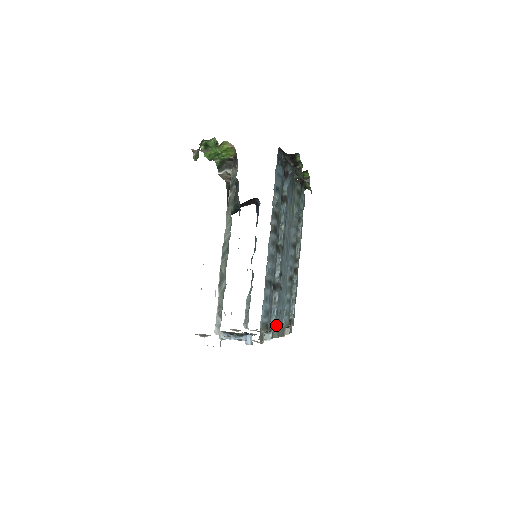
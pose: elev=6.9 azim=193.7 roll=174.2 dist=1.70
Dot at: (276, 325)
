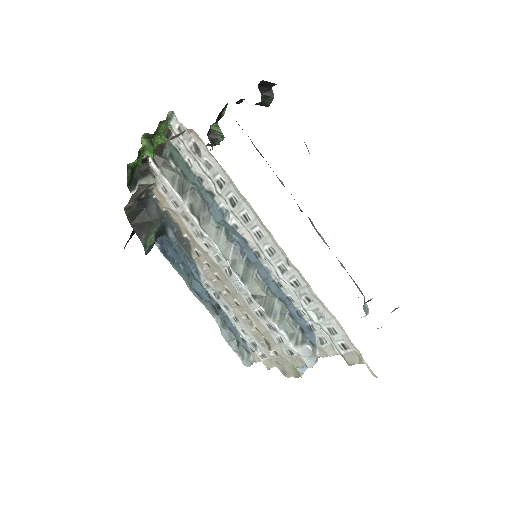
Dot at: occluded
